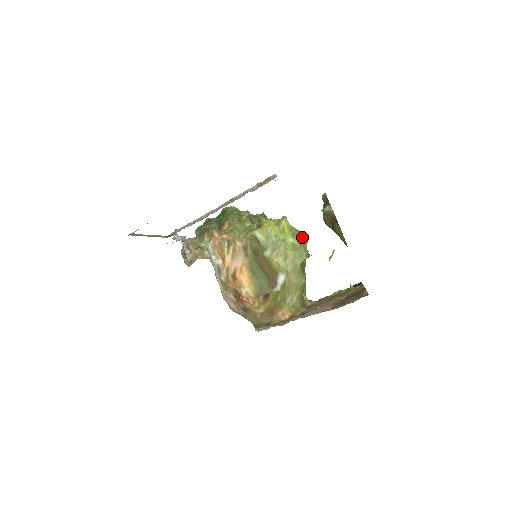
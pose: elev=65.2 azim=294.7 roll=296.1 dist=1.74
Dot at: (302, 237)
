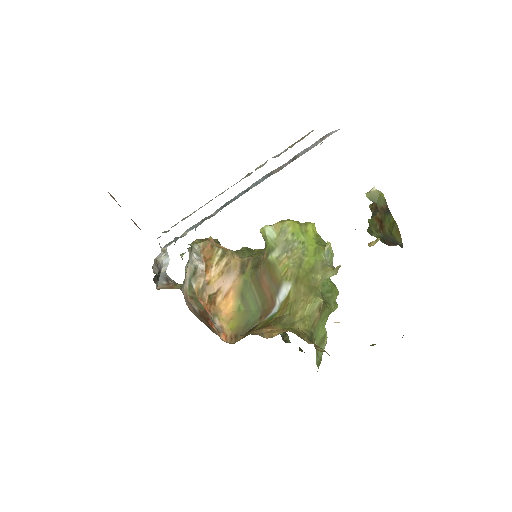
Dot at: (332, 282)
